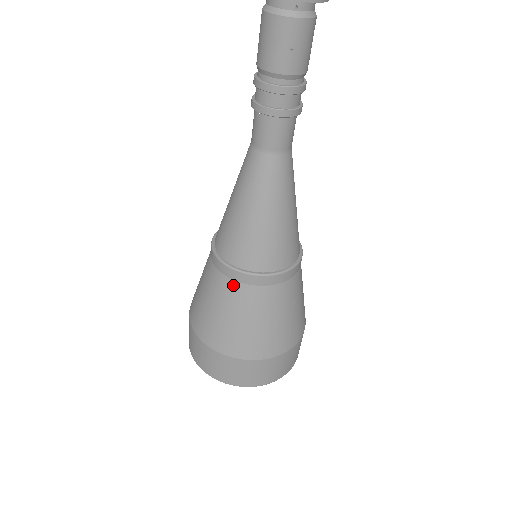
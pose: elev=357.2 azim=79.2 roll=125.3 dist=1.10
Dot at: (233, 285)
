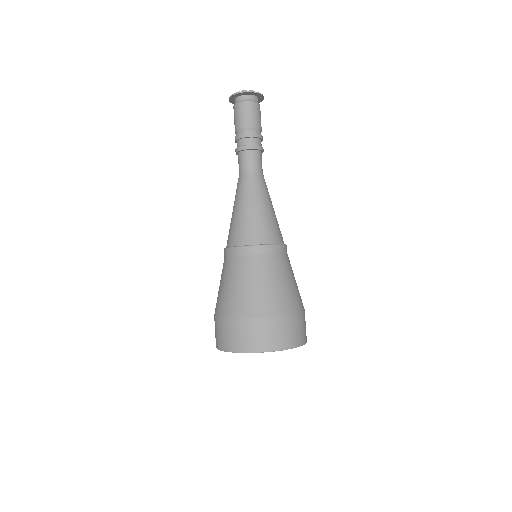
Dot at: (275, 257)
